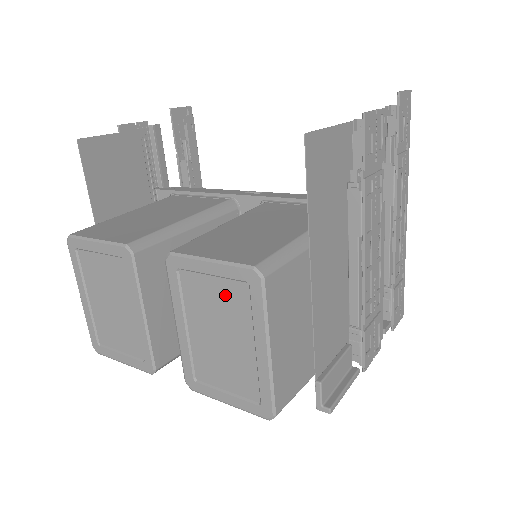
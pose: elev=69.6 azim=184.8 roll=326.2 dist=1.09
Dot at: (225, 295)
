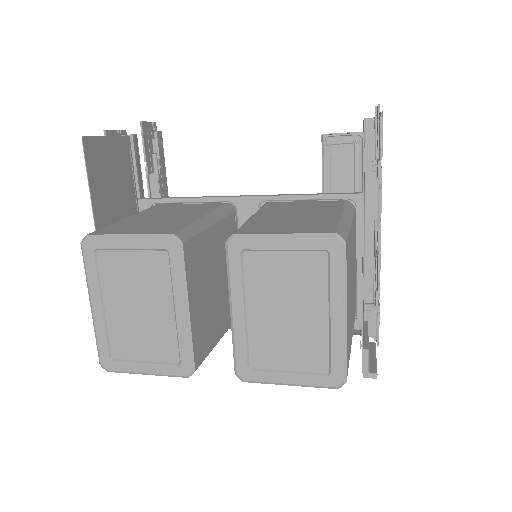
Dot at: (298, 268)
